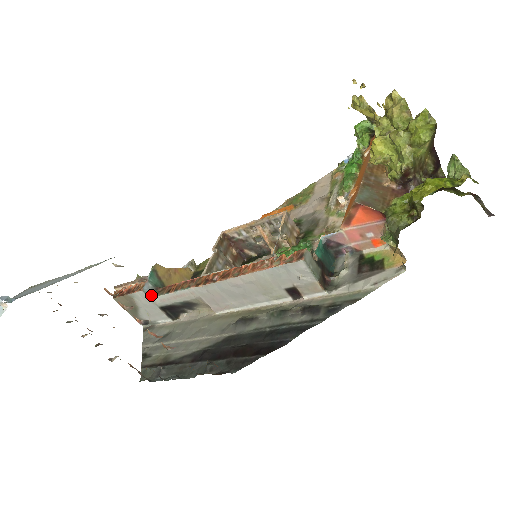
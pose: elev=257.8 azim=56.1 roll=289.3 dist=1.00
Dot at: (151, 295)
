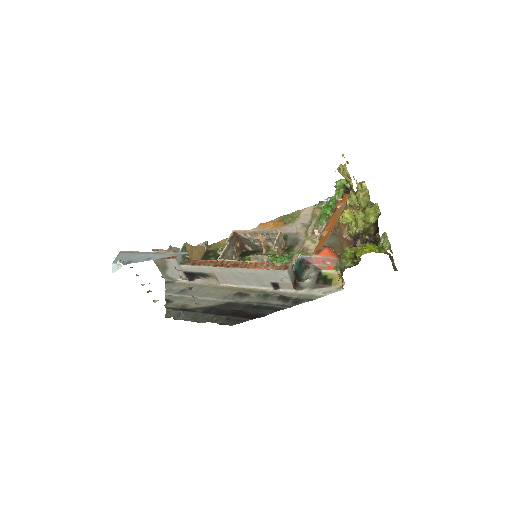
Dot at: (180, 263)
